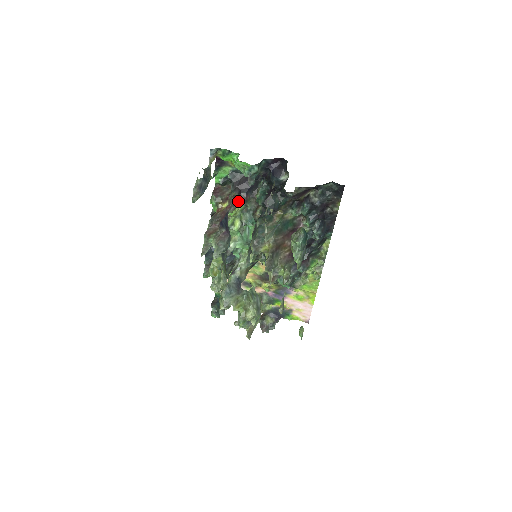
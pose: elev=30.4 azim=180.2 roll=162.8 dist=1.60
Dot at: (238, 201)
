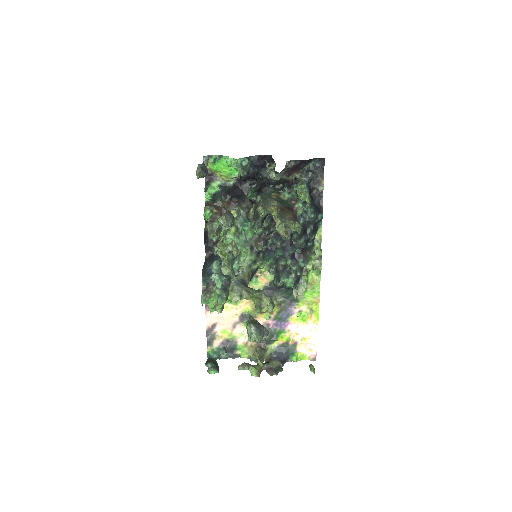
Dot at: (231, 204)
